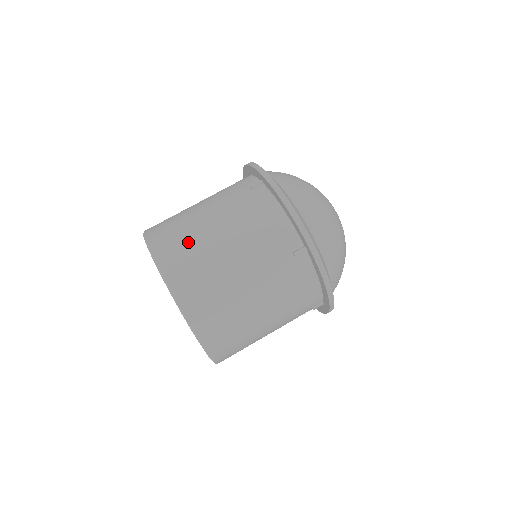
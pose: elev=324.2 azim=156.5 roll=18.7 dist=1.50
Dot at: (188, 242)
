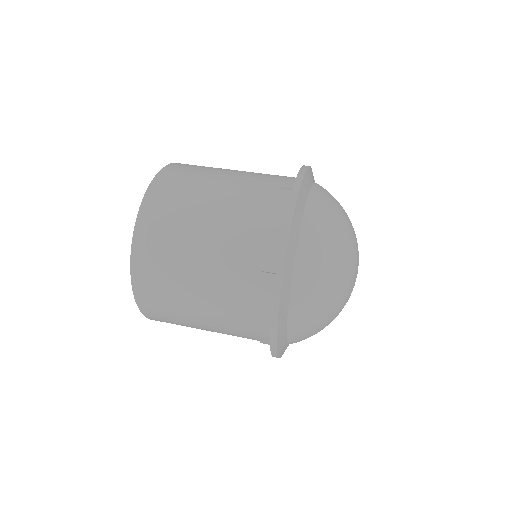
Dot at: (185, 193)
